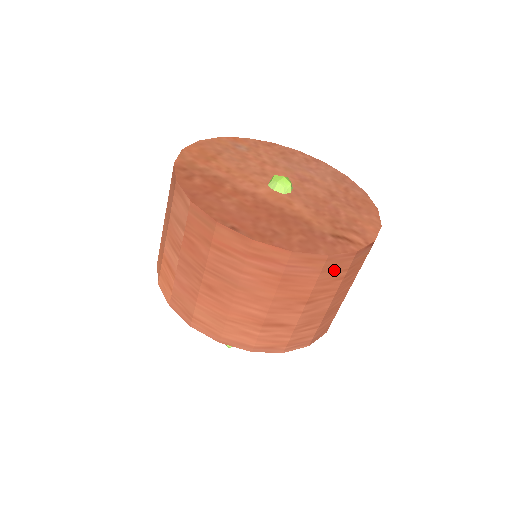
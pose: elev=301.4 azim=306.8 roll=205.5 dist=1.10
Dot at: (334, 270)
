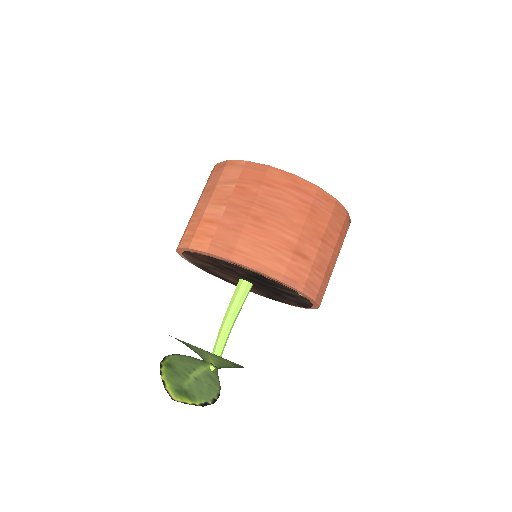
Dot at: (337, 219)
